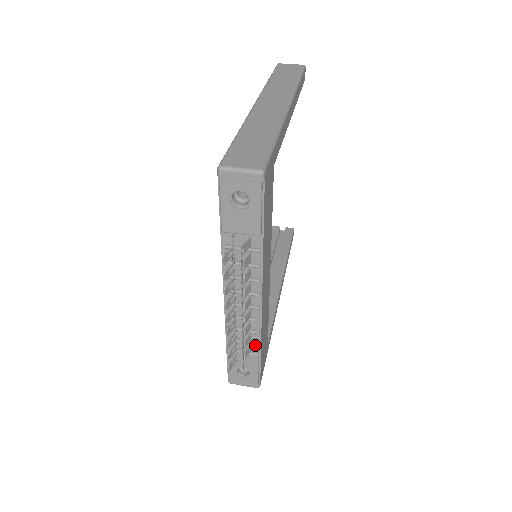
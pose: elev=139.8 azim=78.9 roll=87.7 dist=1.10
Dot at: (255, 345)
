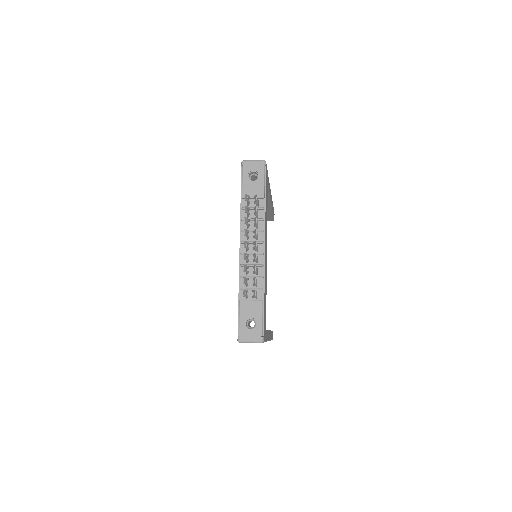
Dot at: (260, 293)
